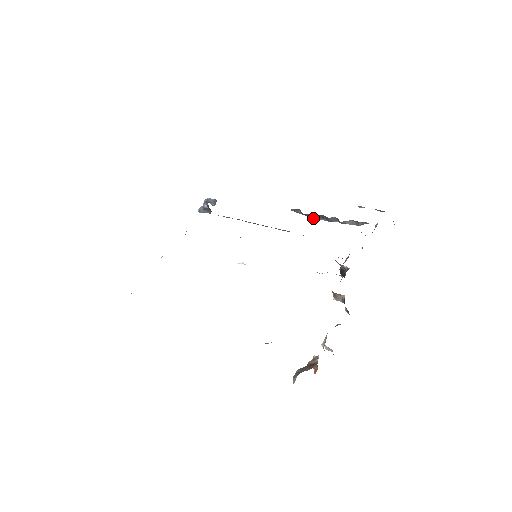
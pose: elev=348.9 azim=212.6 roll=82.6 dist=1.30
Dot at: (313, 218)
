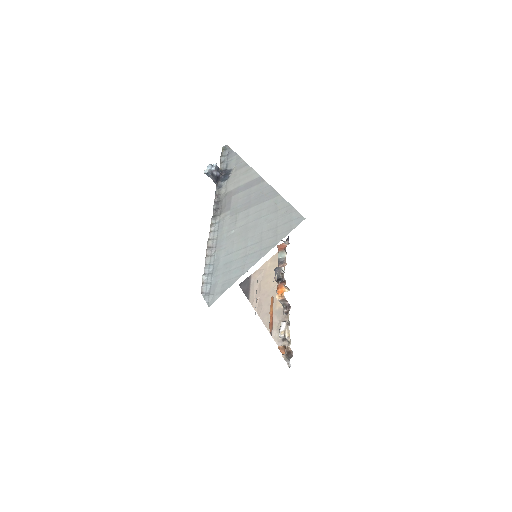
Dot at: occluded
